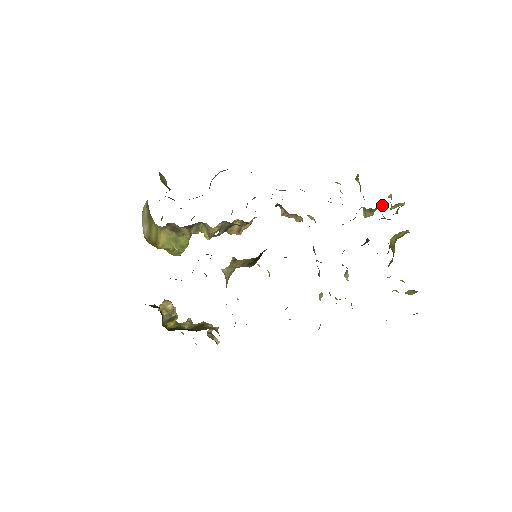
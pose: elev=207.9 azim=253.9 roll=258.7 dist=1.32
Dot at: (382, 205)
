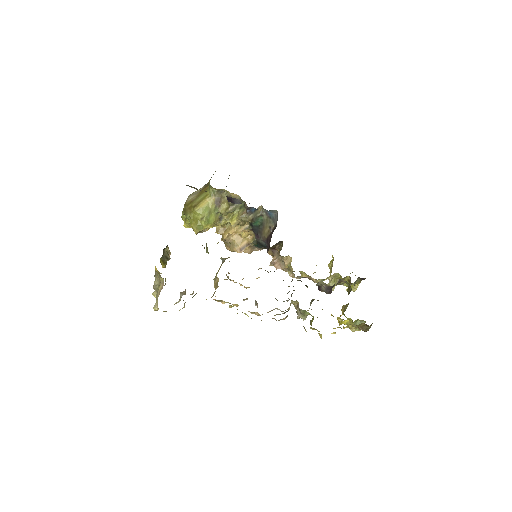
Dot at: (343, 282)
